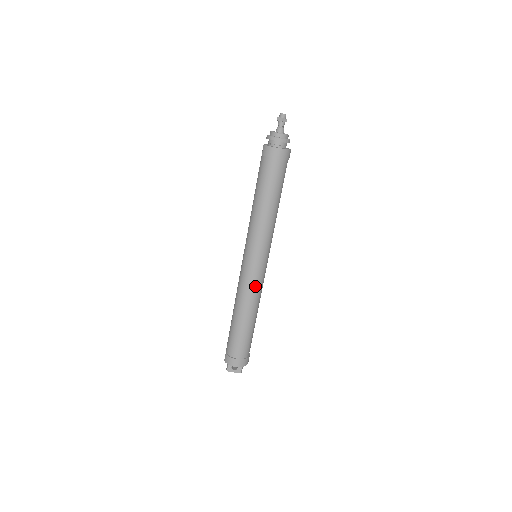
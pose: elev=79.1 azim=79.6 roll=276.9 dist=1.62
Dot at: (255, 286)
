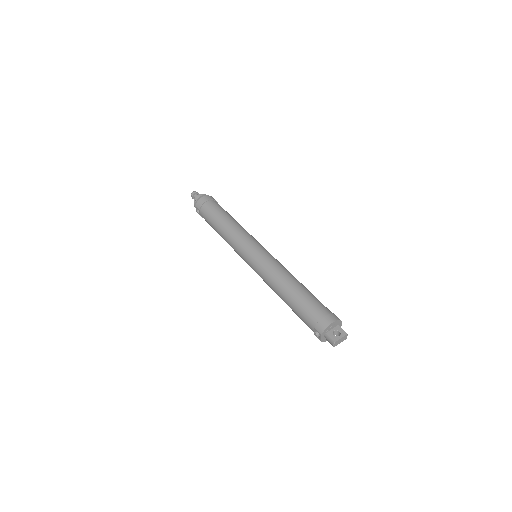
Dot at: (274, 262)
